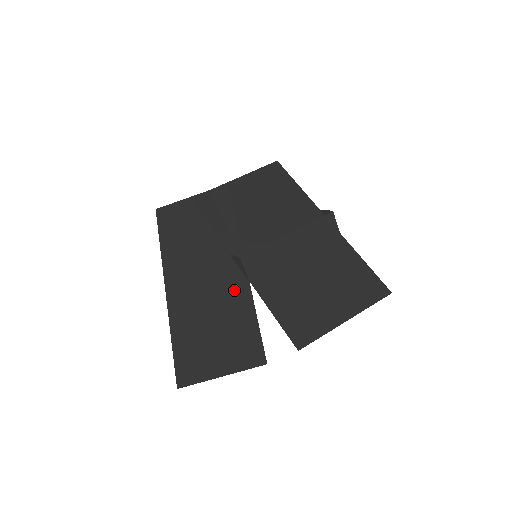
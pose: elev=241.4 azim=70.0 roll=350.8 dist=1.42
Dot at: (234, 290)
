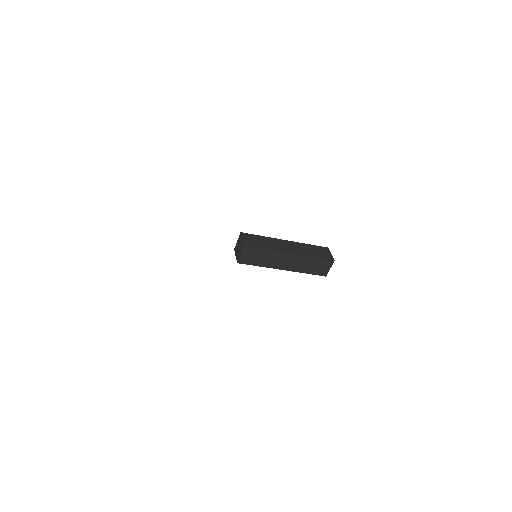
Dot at: occluded
